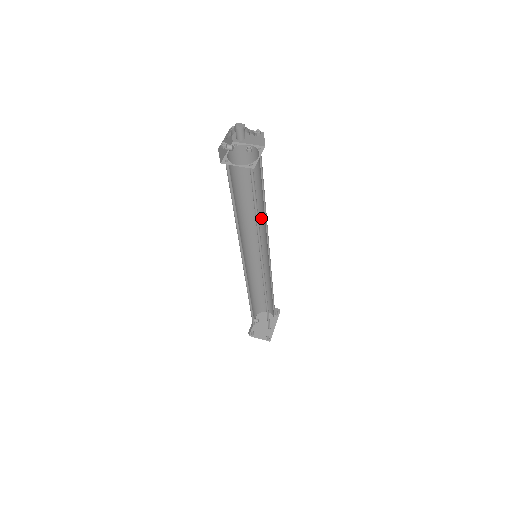
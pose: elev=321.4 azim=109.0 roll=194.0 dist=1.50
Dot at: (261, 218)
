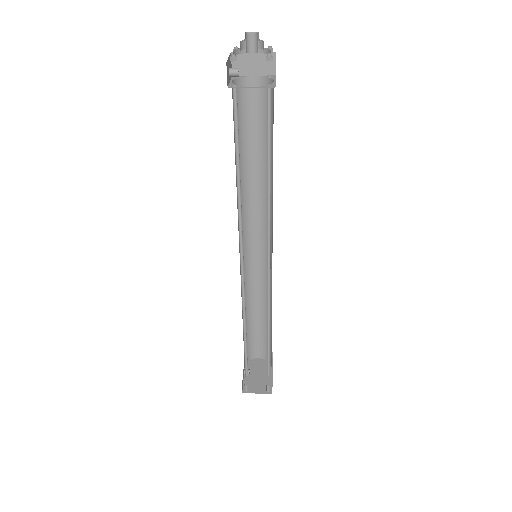
Dot at: (263, 196)
